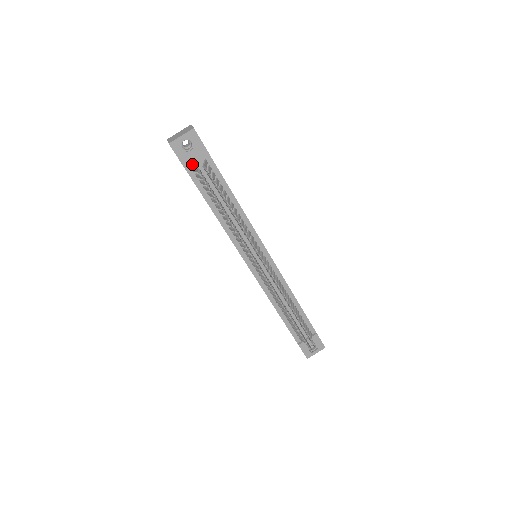
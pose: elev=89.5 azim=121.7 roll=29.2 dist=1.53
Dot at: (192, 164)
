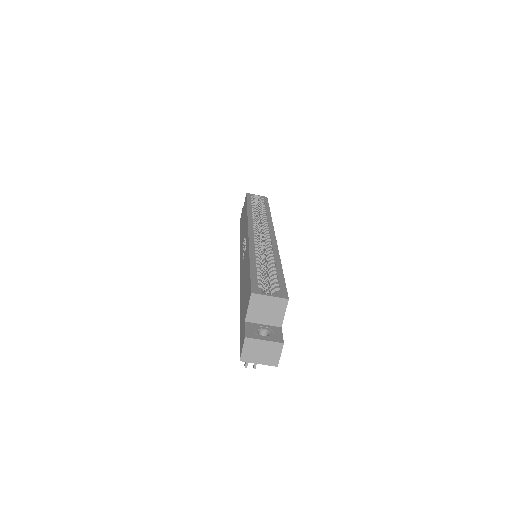
Dot at: occluded
